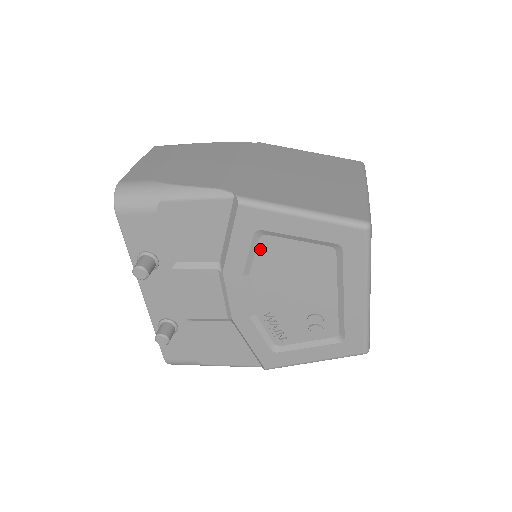
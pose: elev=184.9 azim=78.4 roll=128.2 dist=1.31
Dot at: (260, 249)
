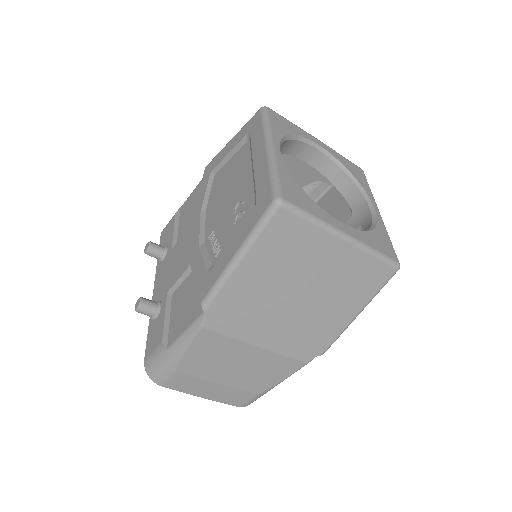
Dot at: (213, 186)
